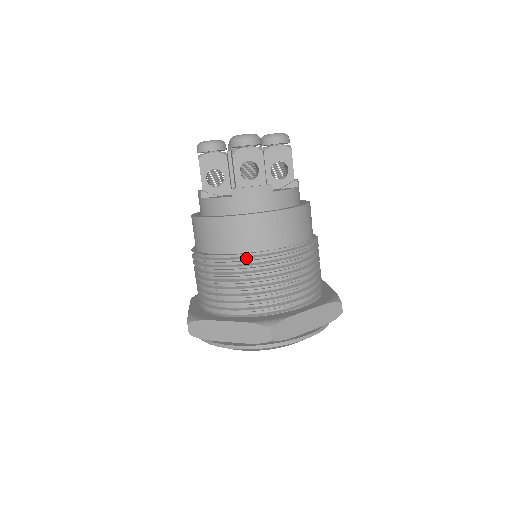
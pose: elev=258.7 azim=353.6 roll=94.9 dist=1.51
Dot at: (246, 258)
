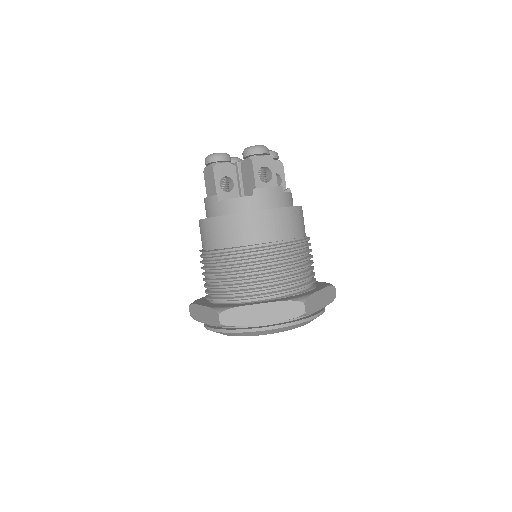
Dot at: (273, 246)
